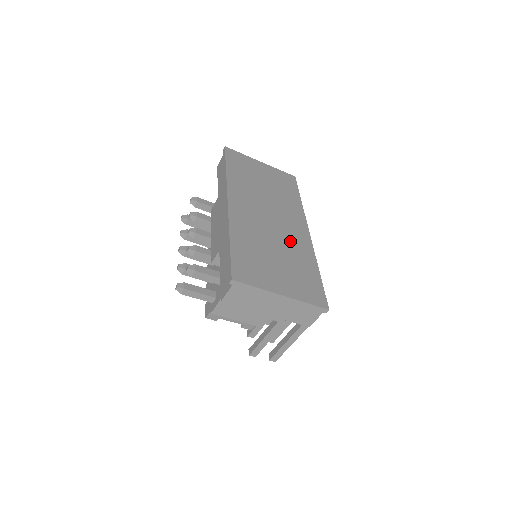
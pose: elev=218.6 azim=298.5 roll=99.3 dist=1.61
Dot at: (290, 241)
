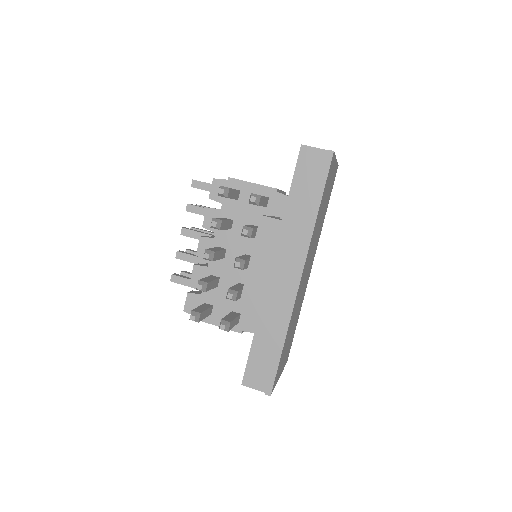
Dot at: (302, 296)
